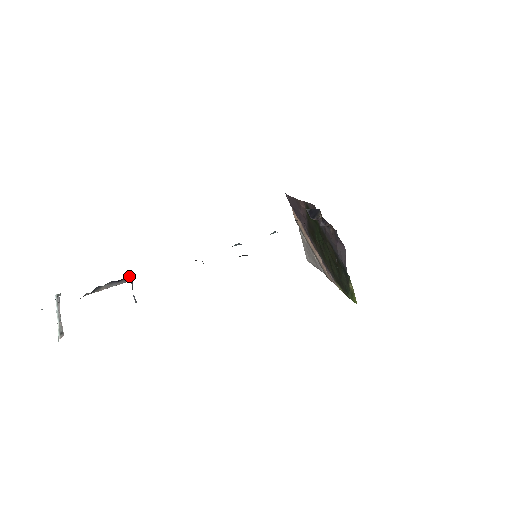
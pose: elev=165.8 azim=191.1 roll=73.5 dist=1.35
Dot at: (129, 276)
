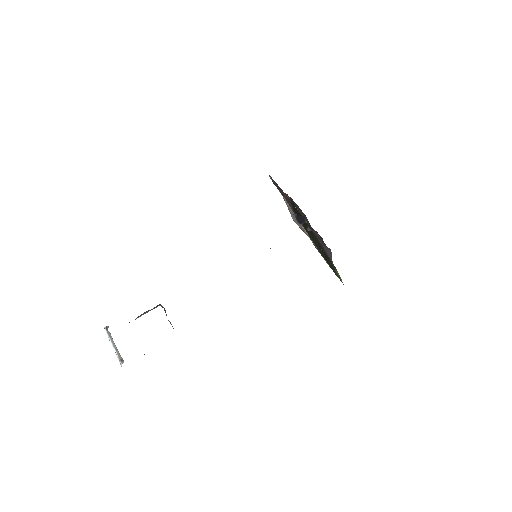
Dot at: (160, 304)
